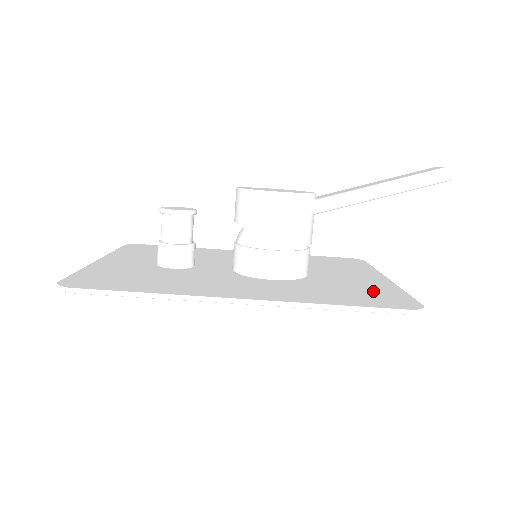
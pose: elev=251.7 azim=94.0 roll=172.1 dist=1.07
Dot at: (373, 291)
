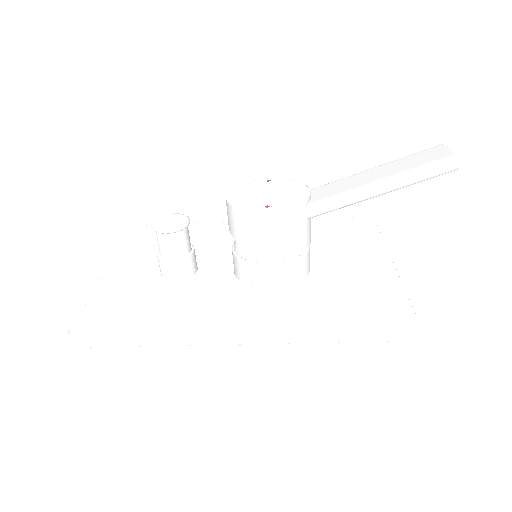
Dot at: (372, 299)
